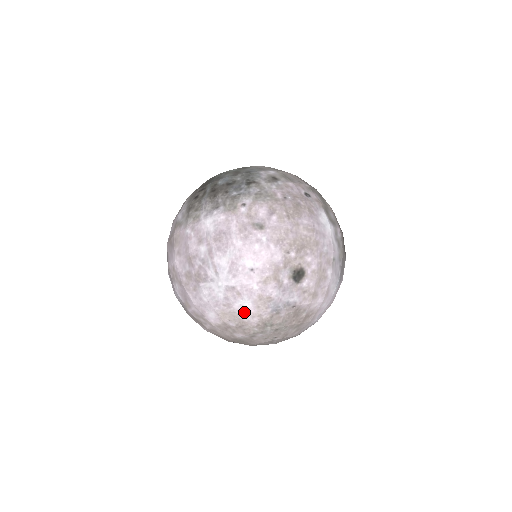
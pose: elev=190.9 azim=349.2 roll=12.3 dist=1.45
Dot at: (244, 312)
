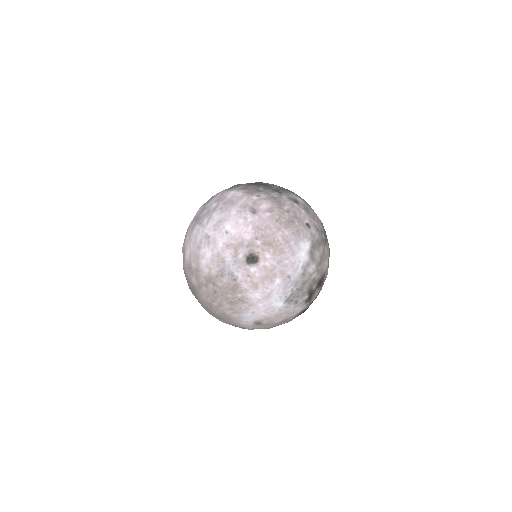
Dot at: (204, 259)
